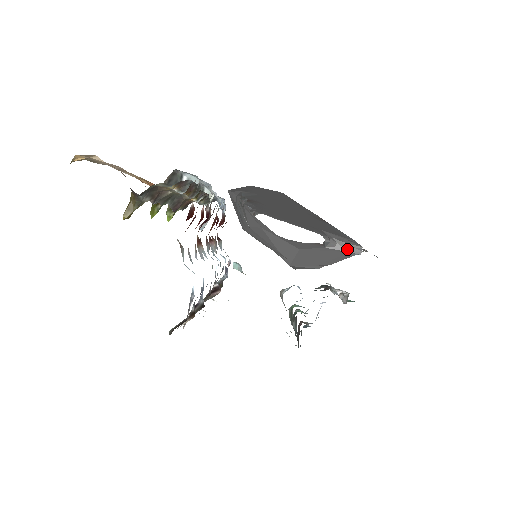
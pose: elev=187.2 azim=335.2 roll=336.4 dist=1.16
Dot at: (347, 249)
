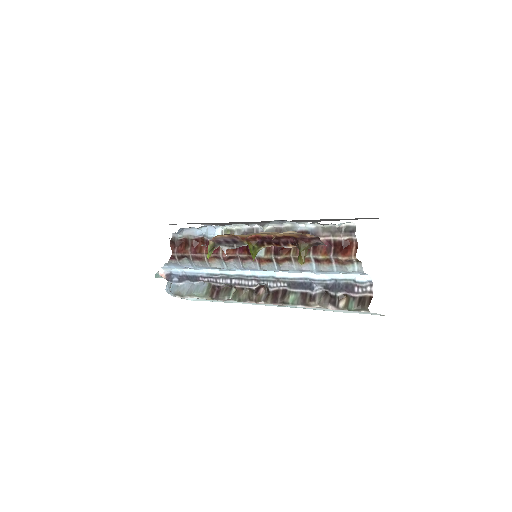
Dot at: occluded
